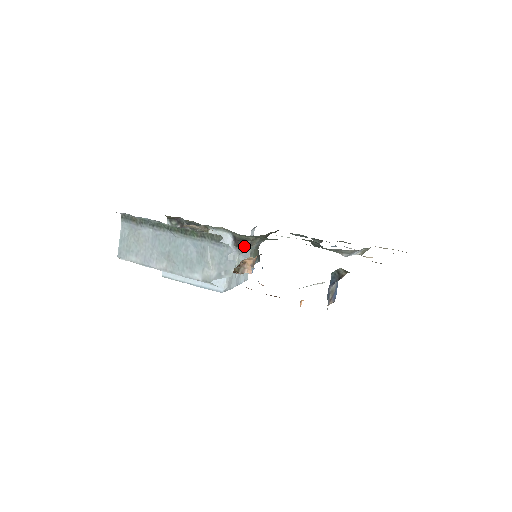
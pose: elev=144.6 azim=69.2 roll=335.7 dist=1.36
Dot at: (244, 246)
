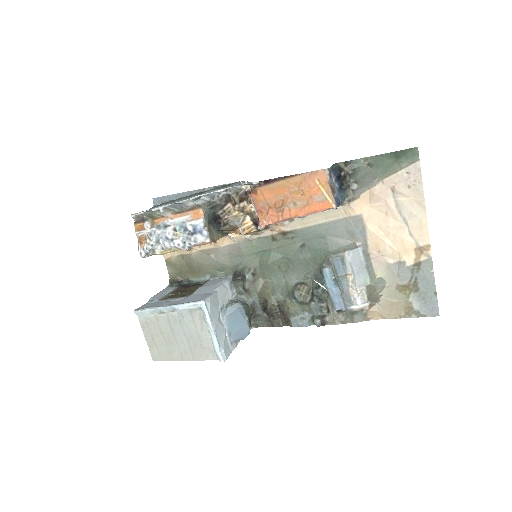
Dot at: (242, 281)
